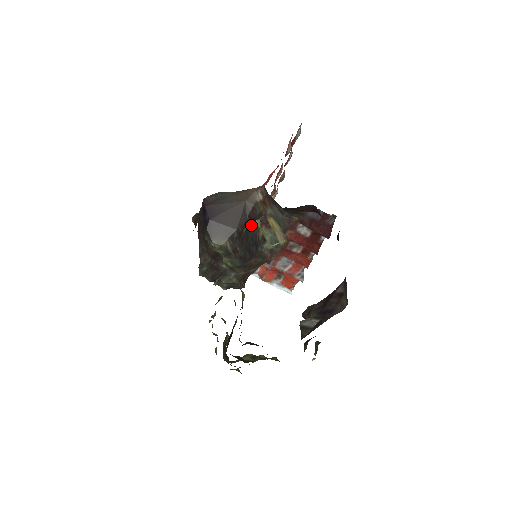
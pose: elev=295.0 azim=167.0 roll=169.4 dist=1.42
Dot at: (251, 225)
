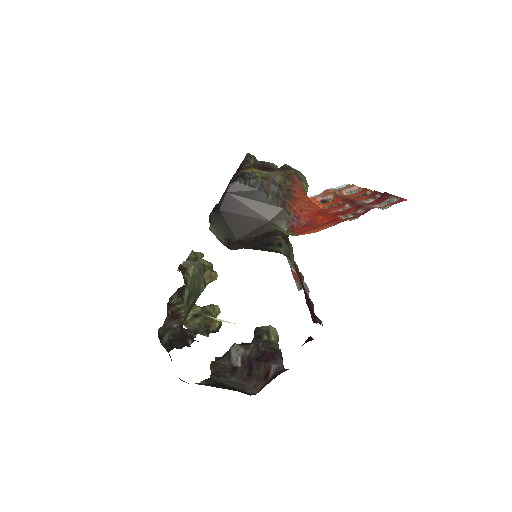
Dot at: (266, 236)
